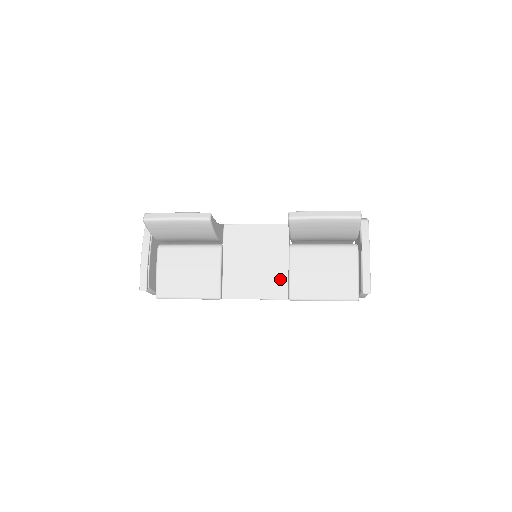
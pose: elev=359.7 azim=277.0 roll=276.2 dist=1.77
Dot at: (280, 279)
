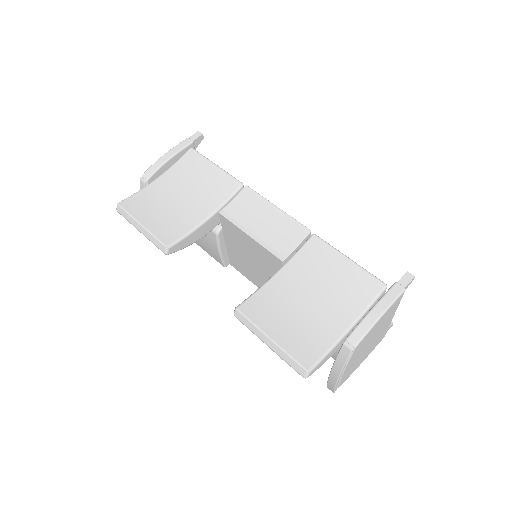
Dot at: occluded
